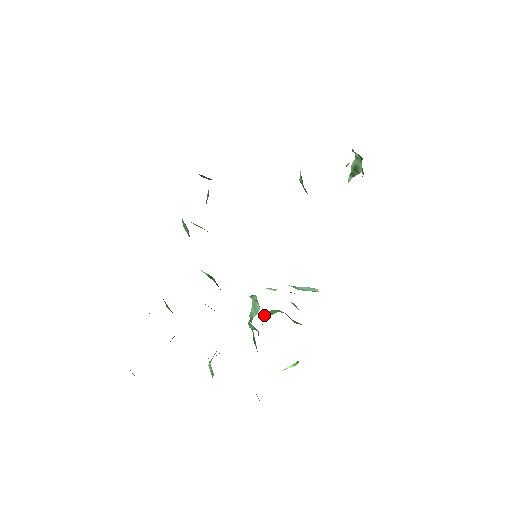
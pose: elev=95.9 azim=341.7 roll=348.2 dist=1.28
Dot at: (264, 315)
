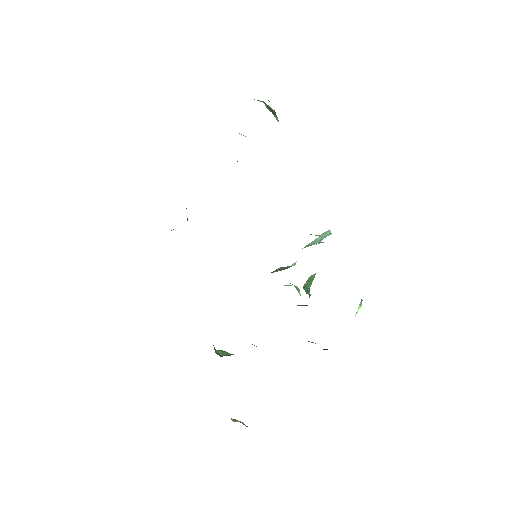
Dot at: (307, 286)
